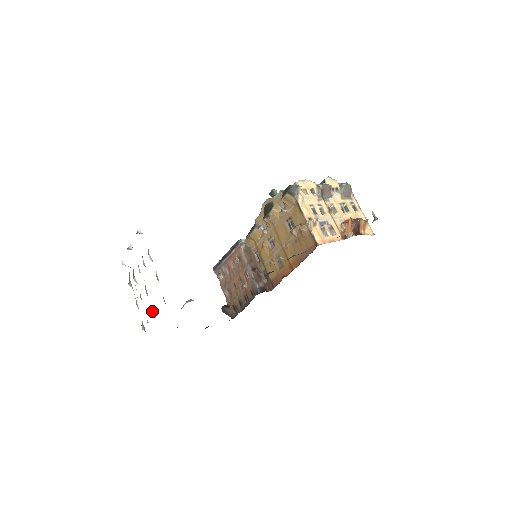
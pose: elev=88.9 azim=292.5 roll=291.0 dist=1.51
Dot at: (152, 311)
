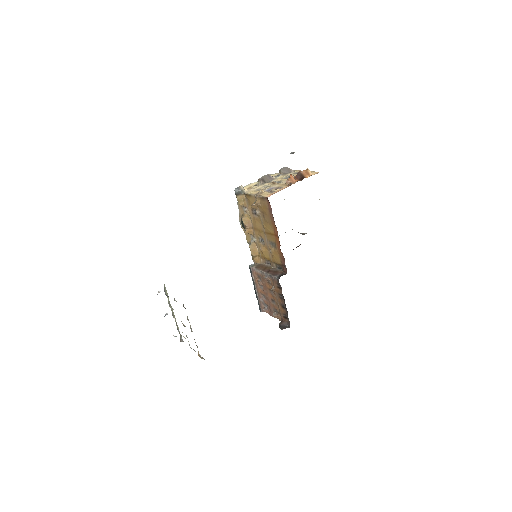
Dot at: occluded
